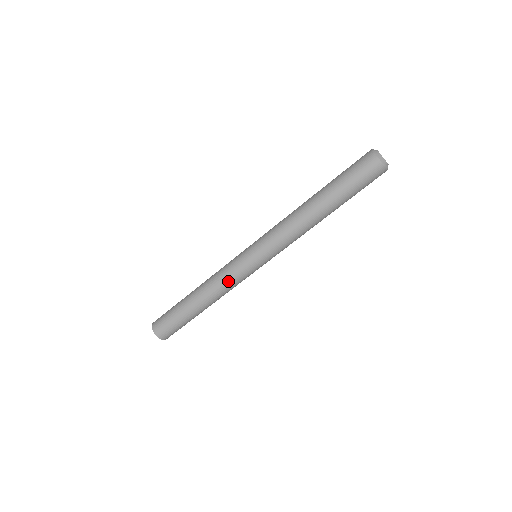
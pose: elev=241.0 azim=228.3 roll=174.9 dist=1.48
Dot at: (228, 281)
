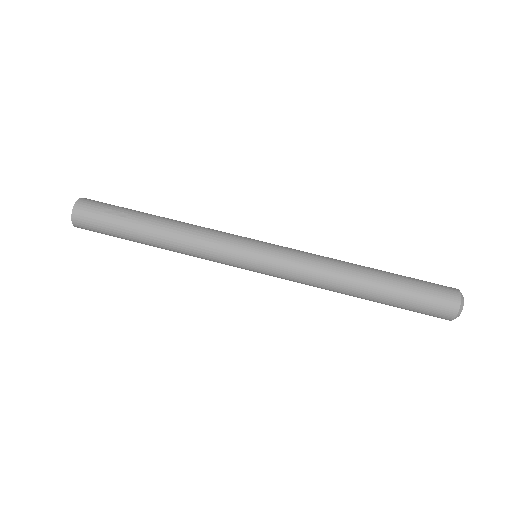
Dot at: (214, 230)
